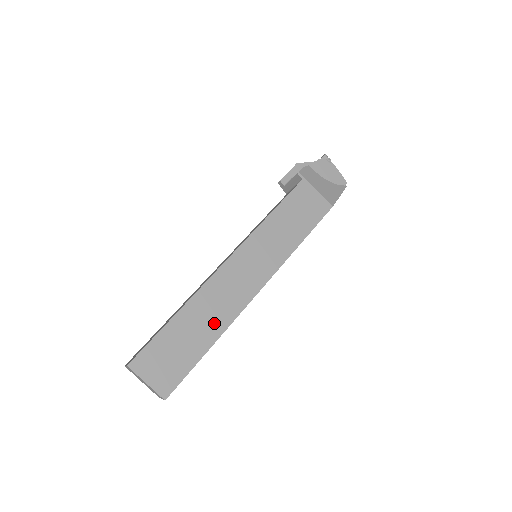
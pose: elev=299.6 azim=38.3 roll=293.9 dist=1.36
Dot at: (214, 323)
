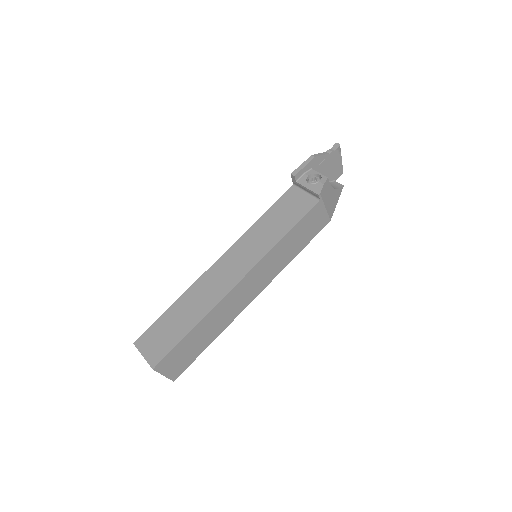
Dot at: (218, 327)
